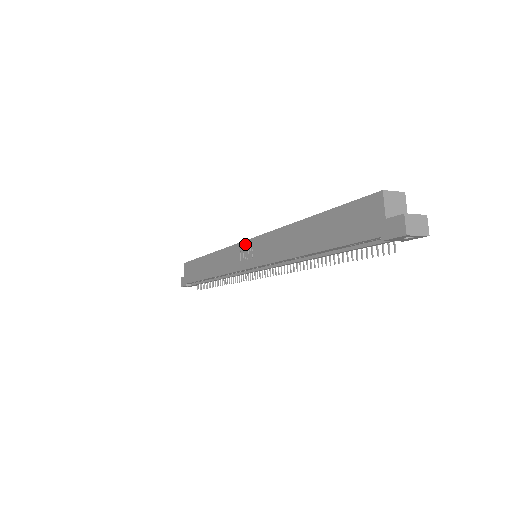
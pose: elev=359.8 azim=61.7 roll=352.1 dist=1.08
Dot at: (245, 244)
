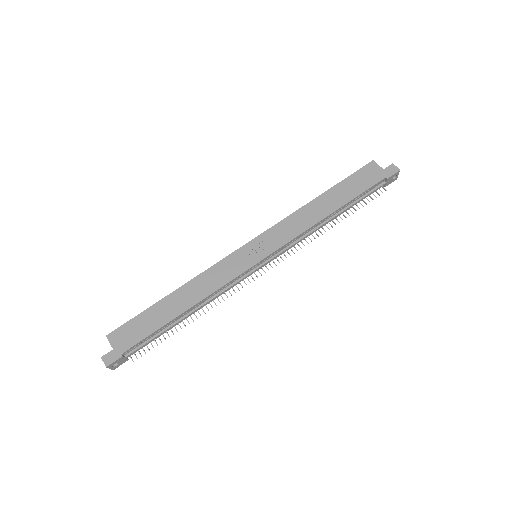
Dot at: (248, 245)
